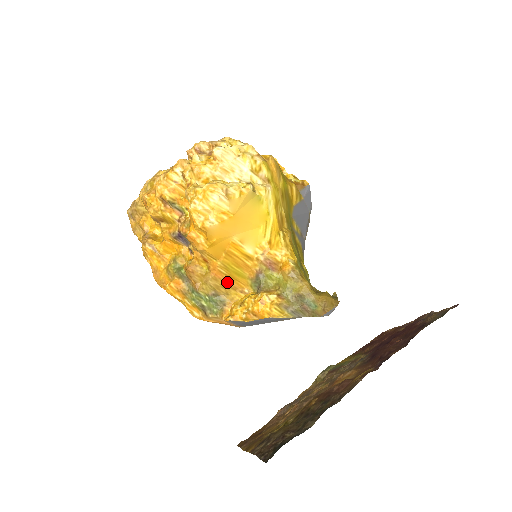
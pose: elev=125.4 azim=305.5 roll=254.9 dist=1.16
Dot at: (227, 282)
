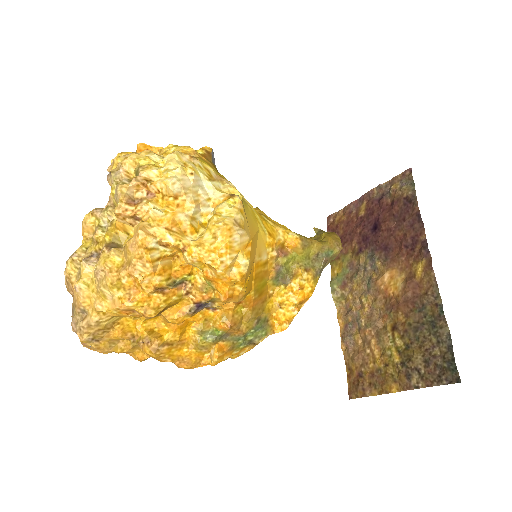
Dot at: (260, 301)
